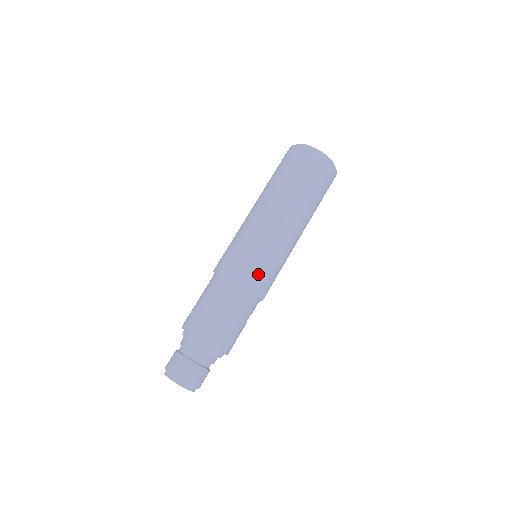
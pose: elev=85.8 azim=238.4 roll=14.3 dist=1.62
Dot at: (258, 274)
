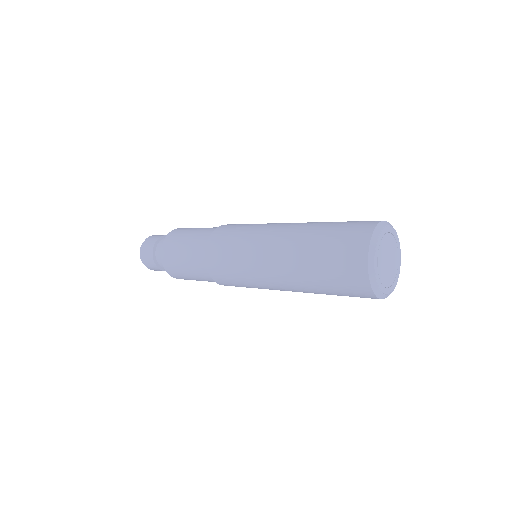
Dot at: occluded
